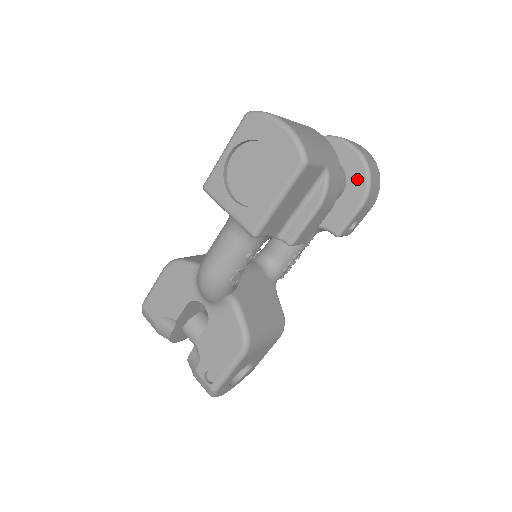
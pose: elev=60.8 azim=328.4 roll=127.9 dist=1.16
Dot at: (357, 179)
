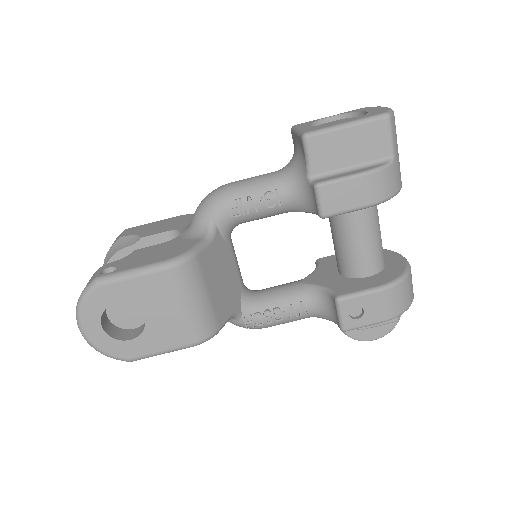
Dot at: (392, 272)
